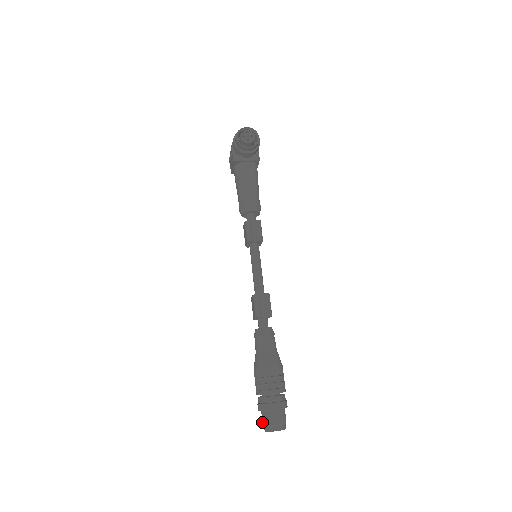
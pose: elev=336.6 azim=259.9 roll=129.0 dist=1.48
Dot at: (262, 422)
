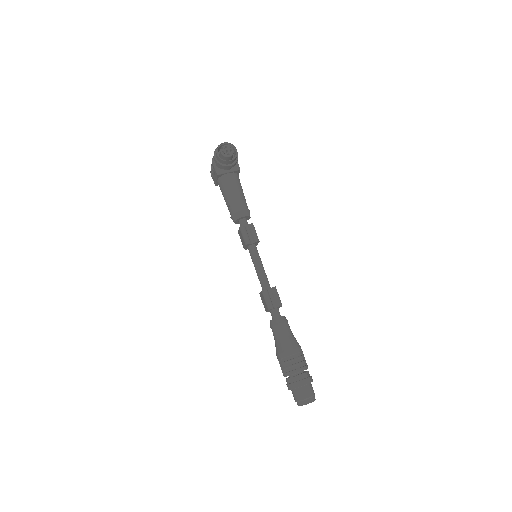
Dot at: (294, 399)
